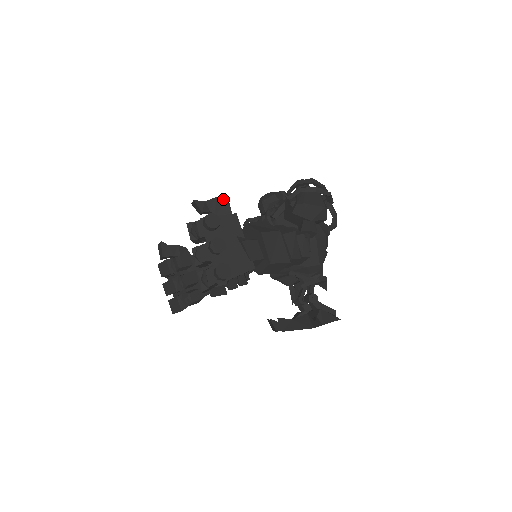
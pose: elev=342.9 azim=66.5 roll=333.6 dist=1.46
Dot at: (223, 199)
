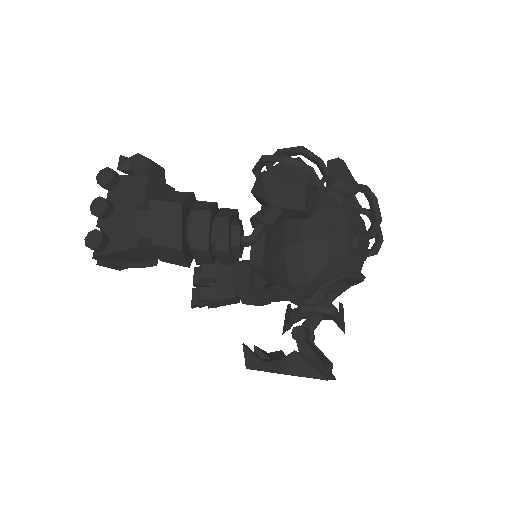
Dot at: occluded
